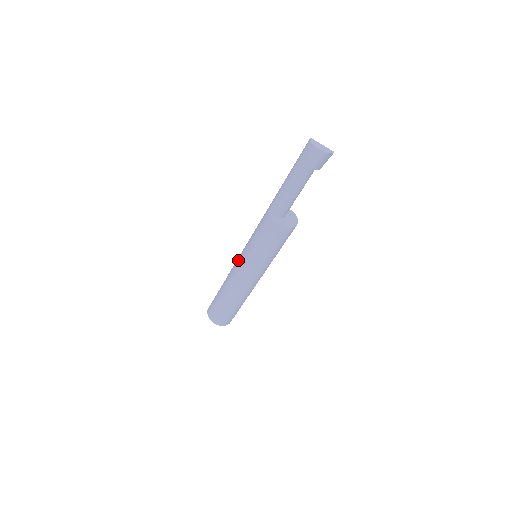
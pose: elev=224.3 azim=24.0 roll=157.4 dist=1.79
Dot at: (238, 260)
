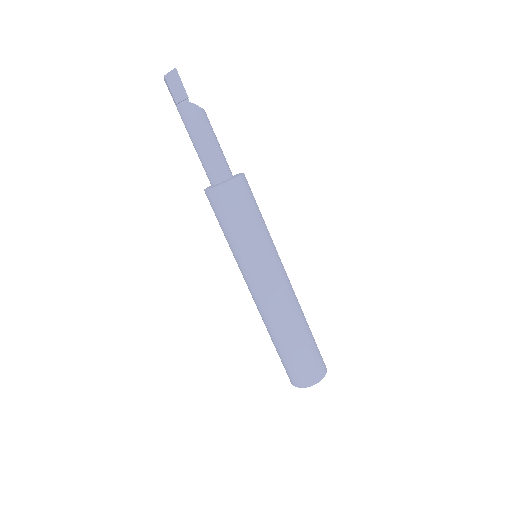
Dot at: occluded
